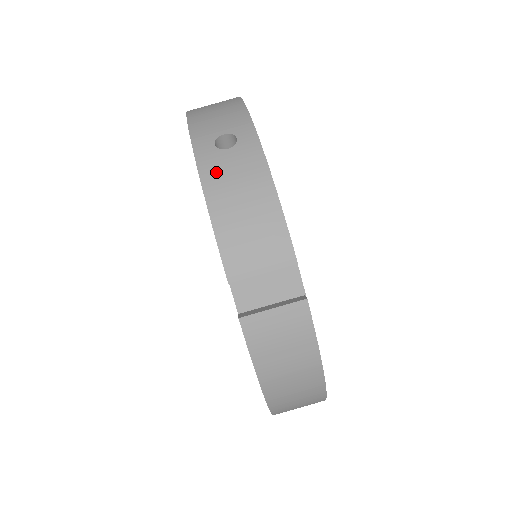
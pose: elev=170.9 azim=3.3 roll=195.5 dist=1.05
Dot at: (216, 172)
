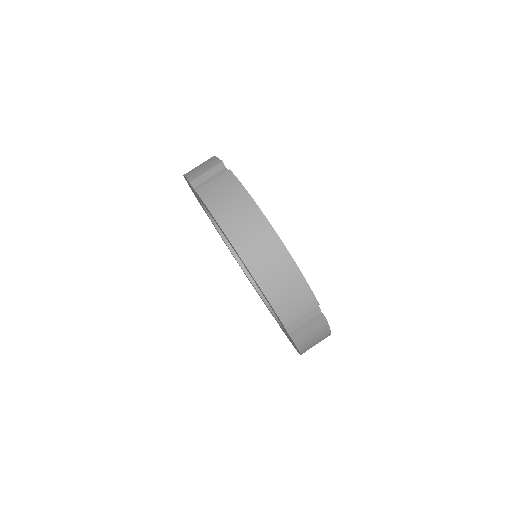
Dot at: occluded
